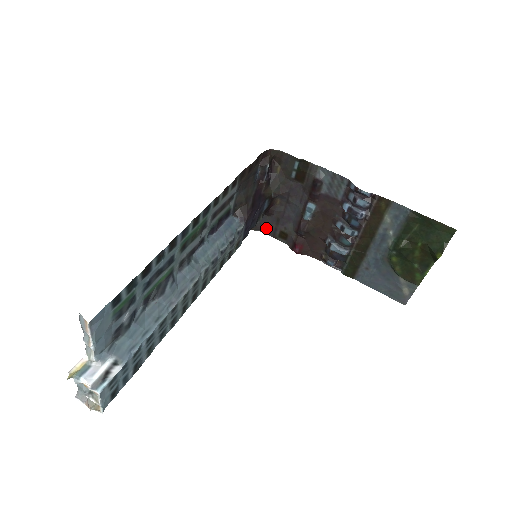
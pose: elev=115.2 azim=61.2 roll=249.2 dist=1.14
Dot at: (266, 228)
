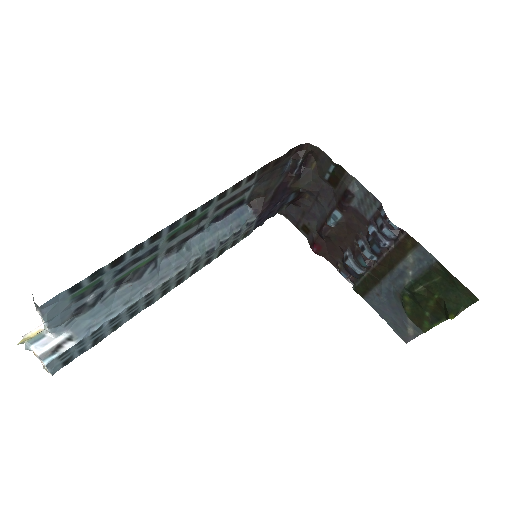
Dot at: (291, 216)
